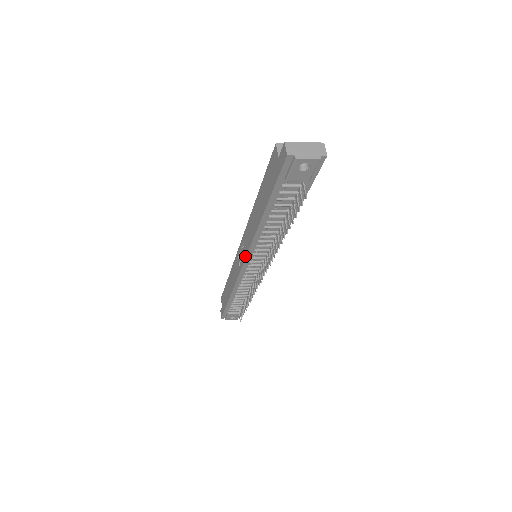
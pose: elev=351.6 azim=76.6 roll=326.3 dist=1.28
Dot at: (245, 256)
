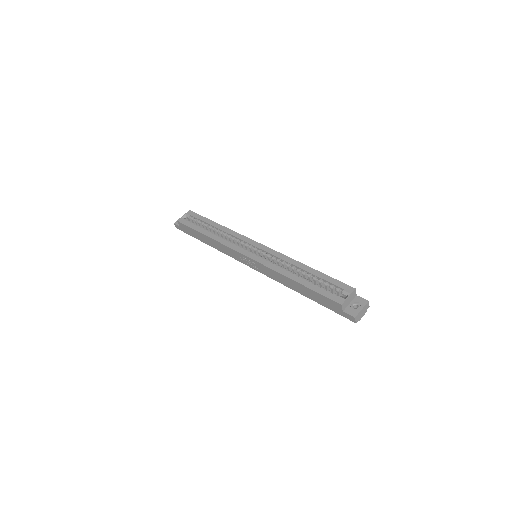
Dot at: occluded
